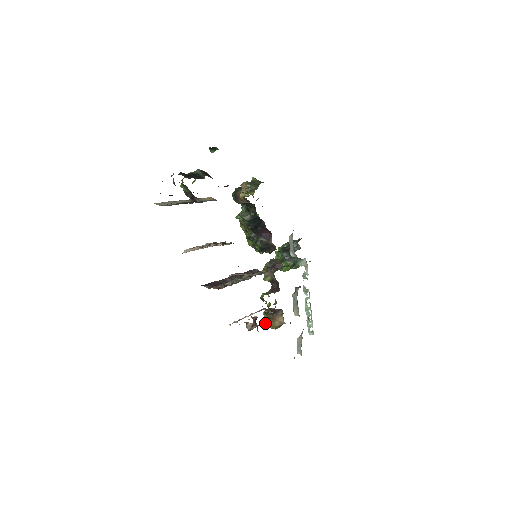
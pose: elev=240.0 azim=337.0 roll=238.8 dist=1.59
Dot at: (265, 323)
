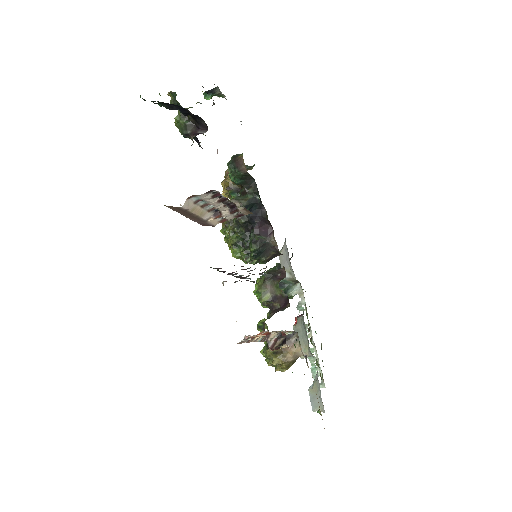
Dot at: occluded
